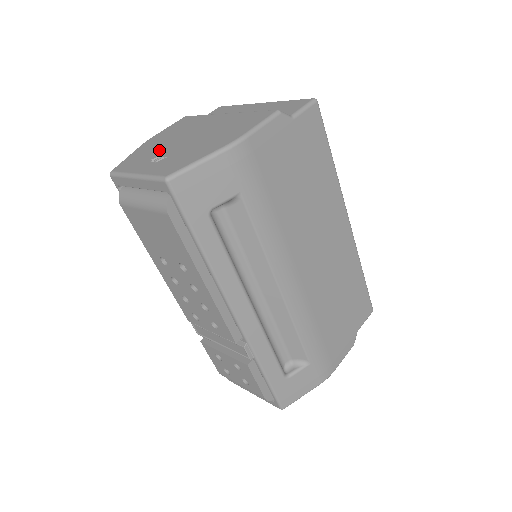
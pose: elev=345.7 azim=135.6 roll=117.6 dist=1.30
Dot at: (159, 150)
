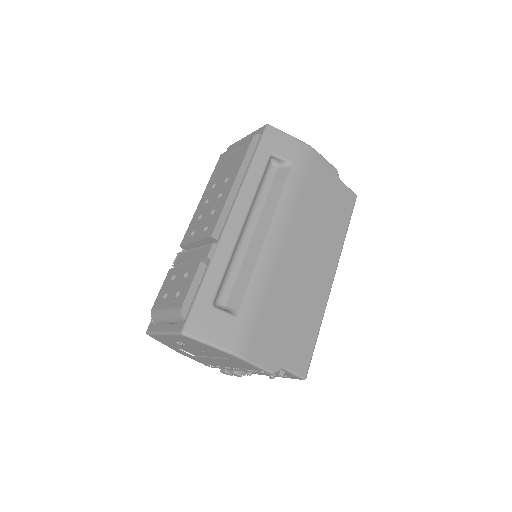
Dot at: occluded
